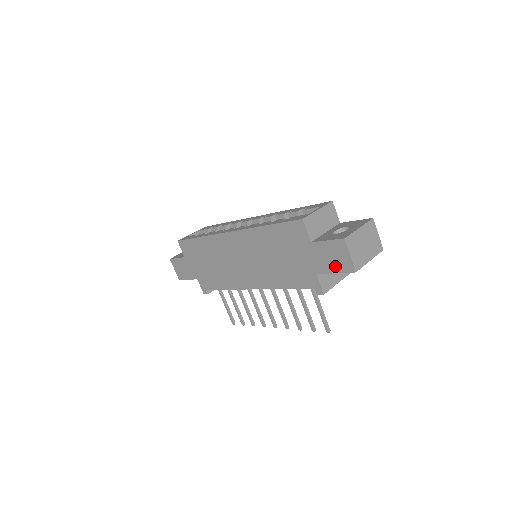
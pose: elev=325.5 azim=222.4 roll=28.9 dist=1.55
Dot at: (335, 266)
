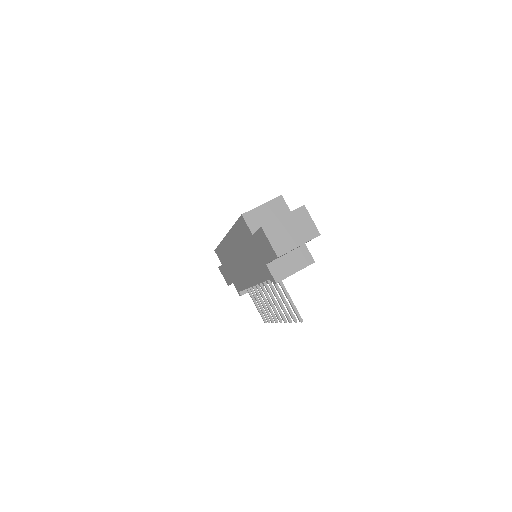
Dot at: (269, 254)
